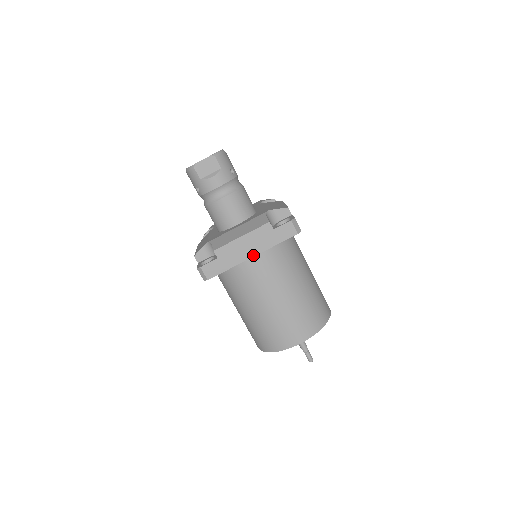
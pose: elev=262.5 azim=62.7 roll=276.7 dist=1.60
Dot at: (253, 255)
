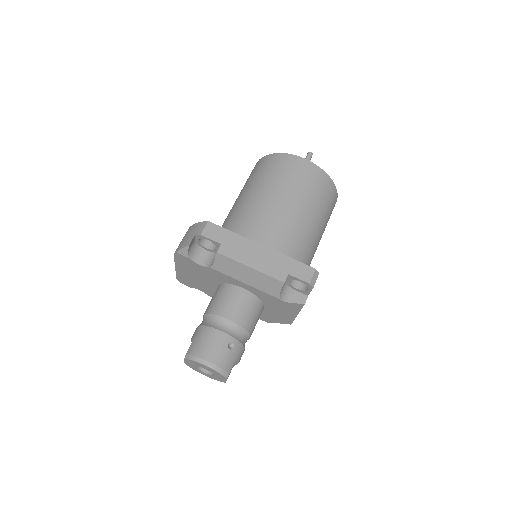
Dot at: occluded
